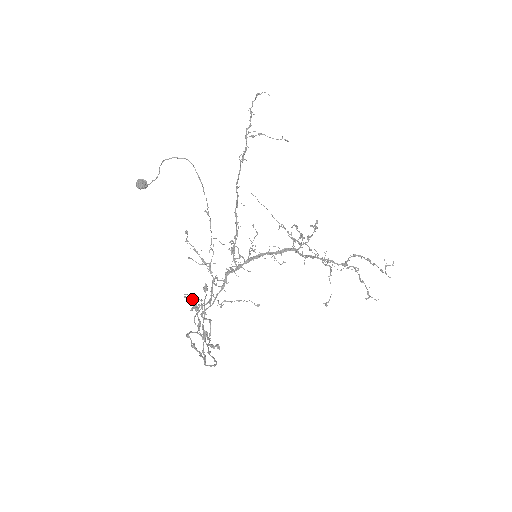
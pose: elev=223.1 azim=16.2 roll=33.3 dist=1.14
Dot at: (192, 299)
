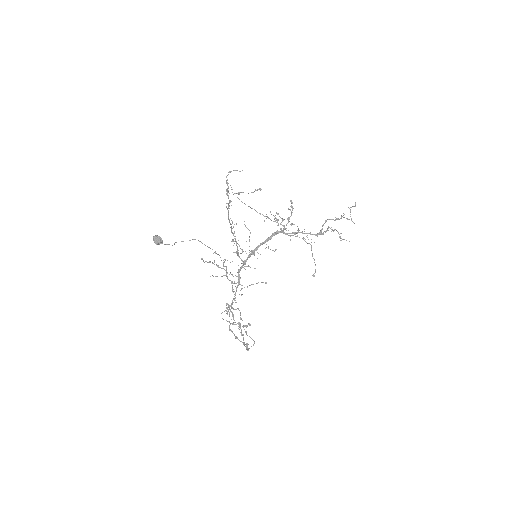
Dot at: (230, 323)
